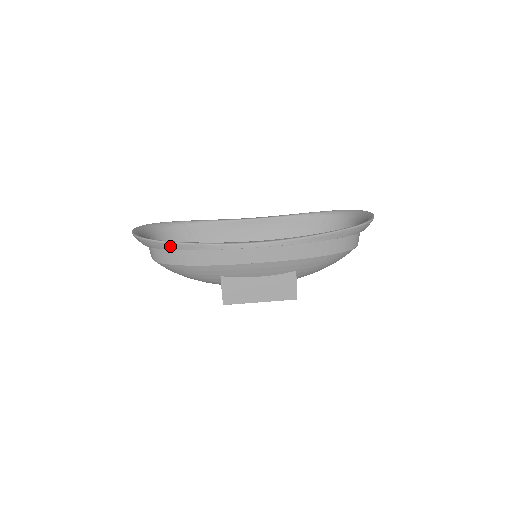
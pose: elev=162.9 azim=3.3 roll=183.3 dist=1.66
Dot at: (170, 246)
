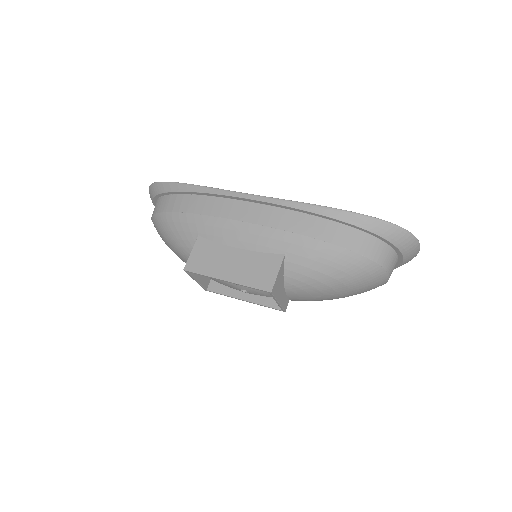
Dot at: (168, 187)
